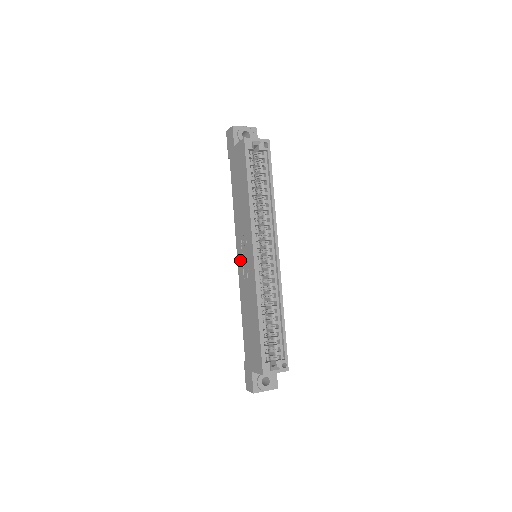
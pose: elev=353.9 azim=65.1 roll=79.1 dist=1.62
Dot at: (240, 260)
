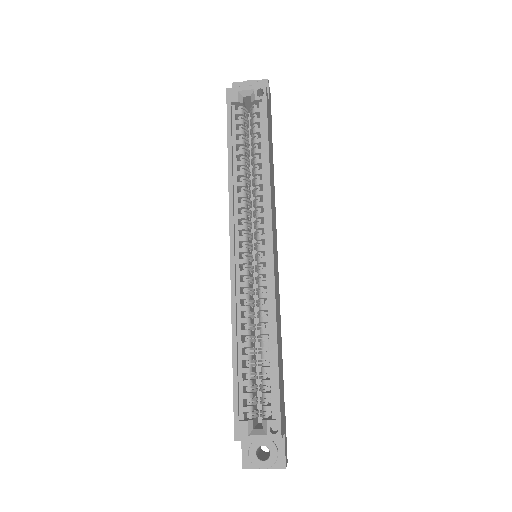
Dot at: occluded
